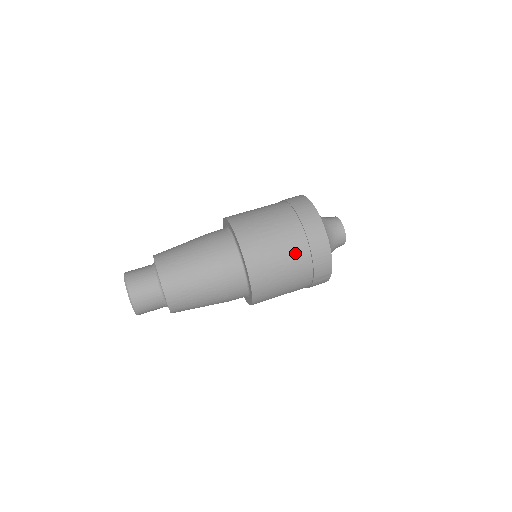
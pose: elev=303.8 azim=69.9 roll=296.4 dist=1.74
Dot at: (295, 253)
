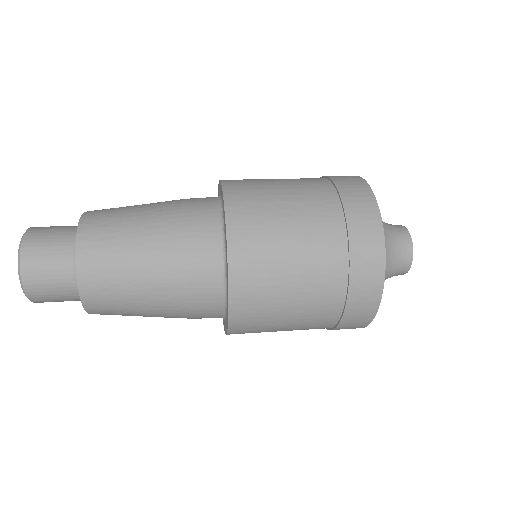
Dot at: (310, 192)
